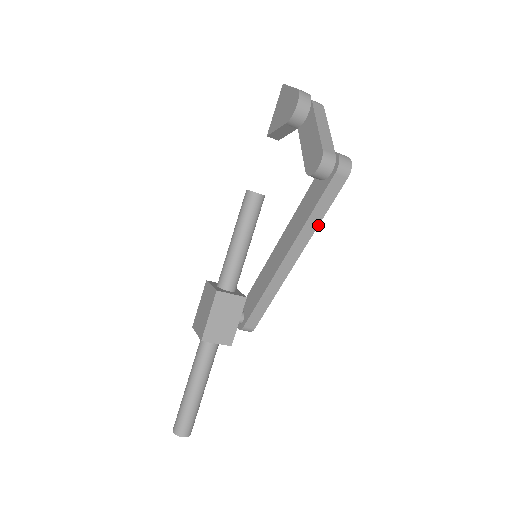
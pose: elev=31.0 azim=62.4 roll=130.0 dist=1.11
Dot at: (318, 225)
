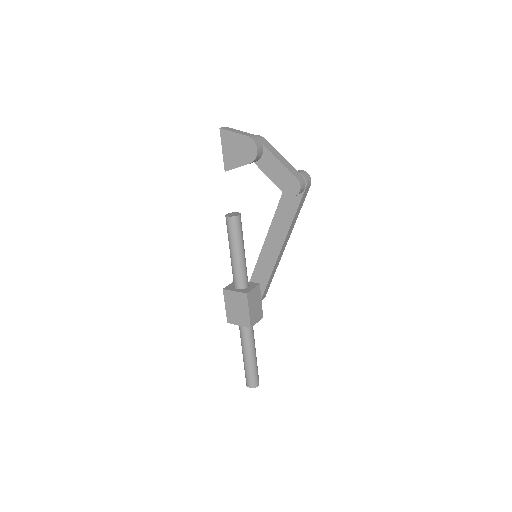
Dot at: occluded
